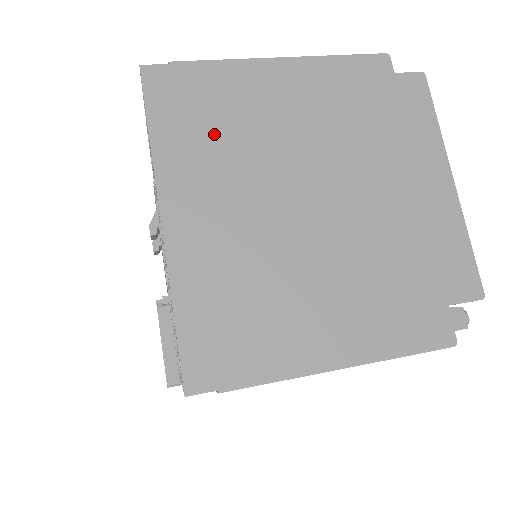
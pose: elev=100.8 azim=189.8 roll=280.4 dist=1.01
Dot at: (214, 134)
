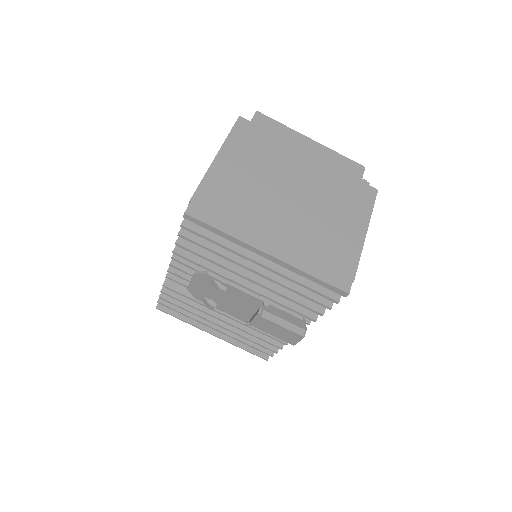
Dot at: (239, 208)
